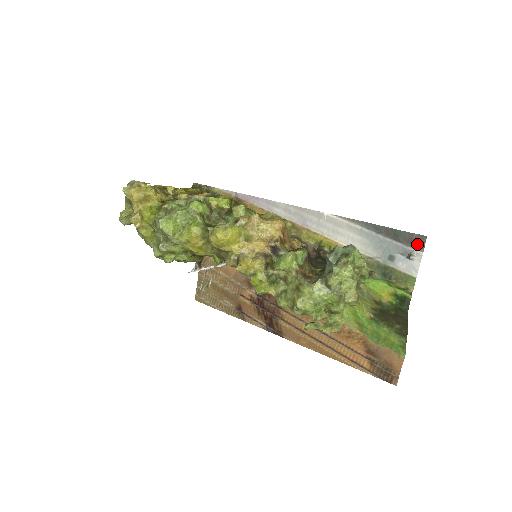
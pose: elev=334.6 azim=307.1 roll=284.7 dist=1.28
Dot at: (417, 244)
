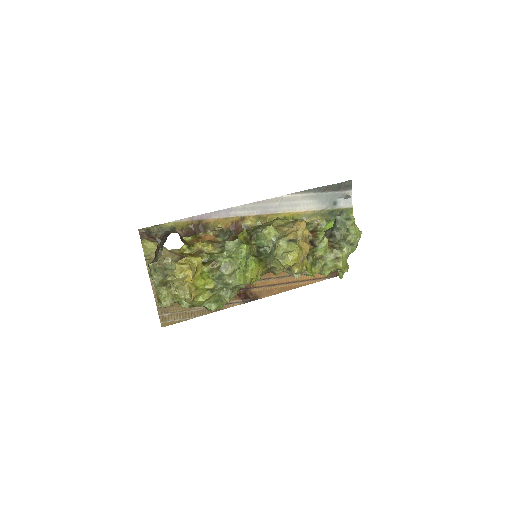
Dot at: (348, 187)
